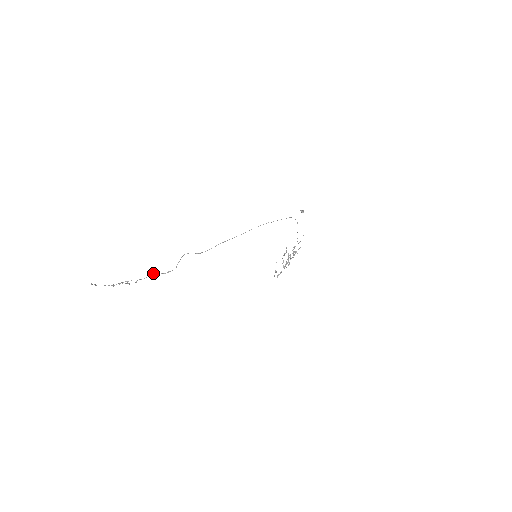
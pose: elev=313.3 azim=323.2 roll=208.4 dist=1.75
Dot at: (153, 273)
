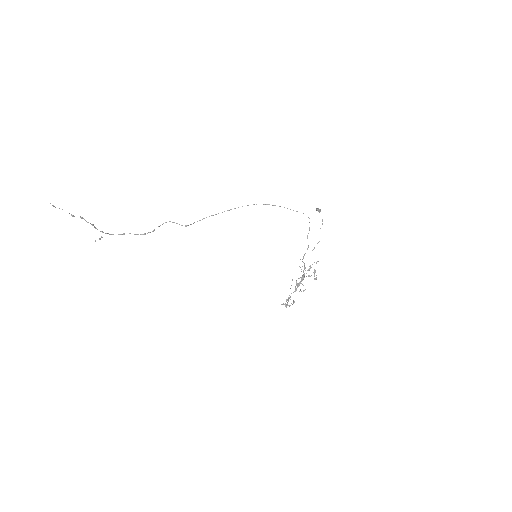
Dot at: (129, 233)
